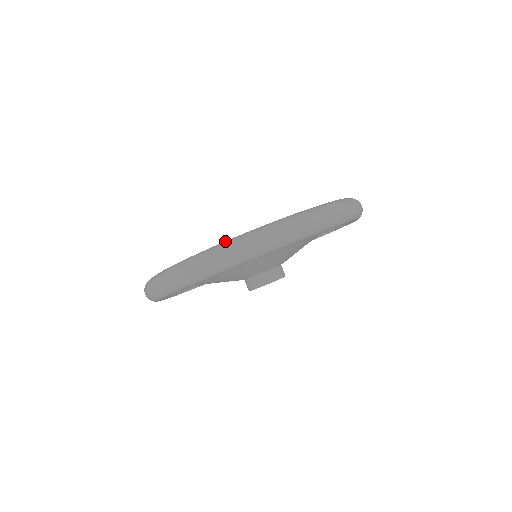
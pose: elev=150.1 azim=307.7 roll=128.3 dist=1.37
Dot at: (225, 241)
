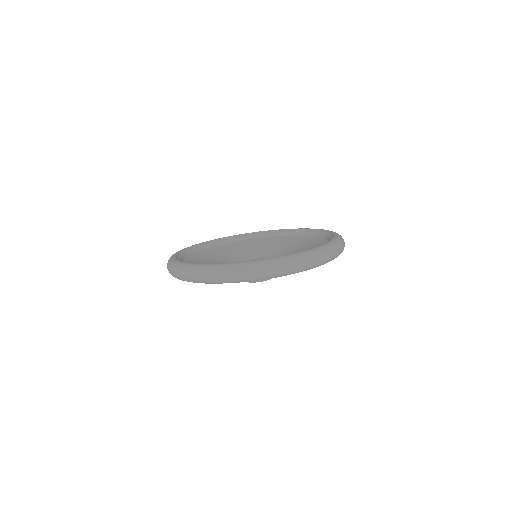
Dot at: (249, 262)
